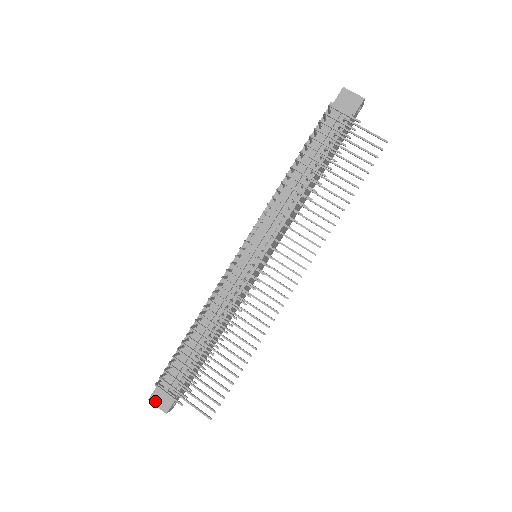
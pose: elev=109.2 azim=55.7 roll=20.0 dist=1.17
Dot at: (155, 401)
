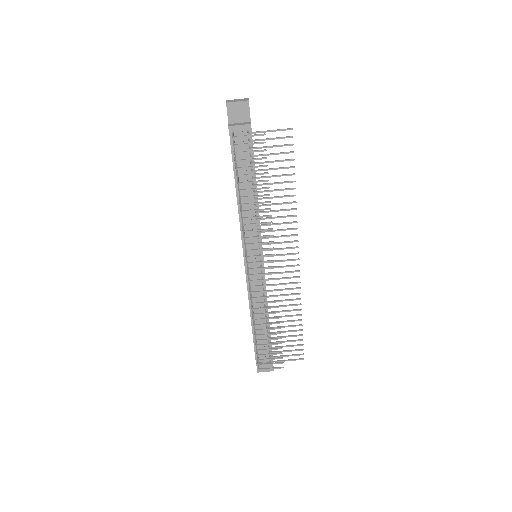
Dot at: (262, 370)
